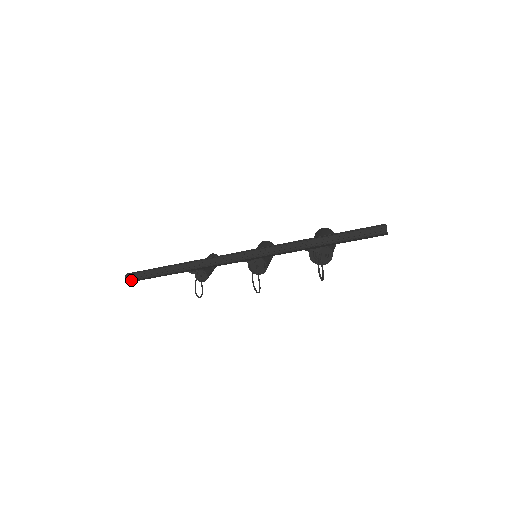
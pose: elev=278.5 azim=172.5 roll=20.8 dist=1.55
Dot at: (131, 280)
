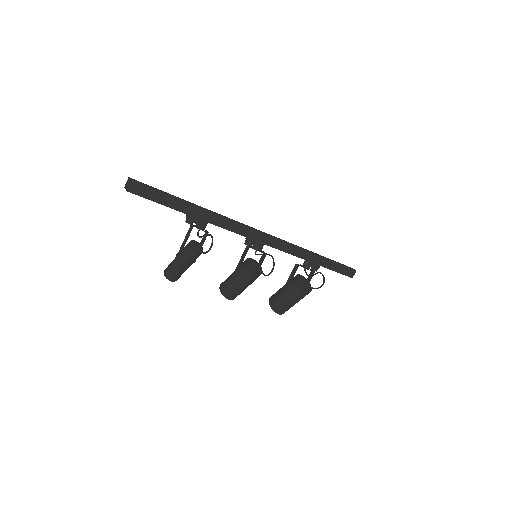
Dot at: (140, 183)
